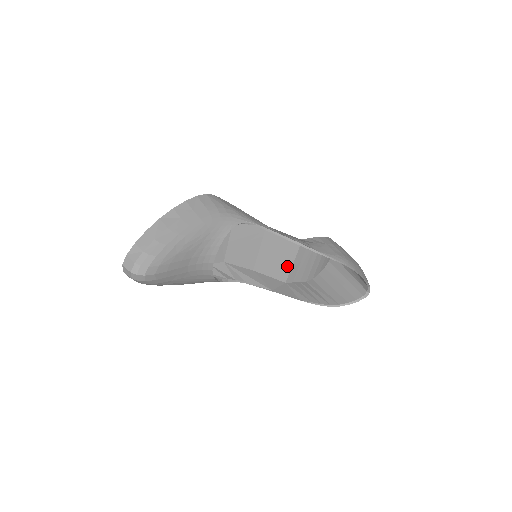
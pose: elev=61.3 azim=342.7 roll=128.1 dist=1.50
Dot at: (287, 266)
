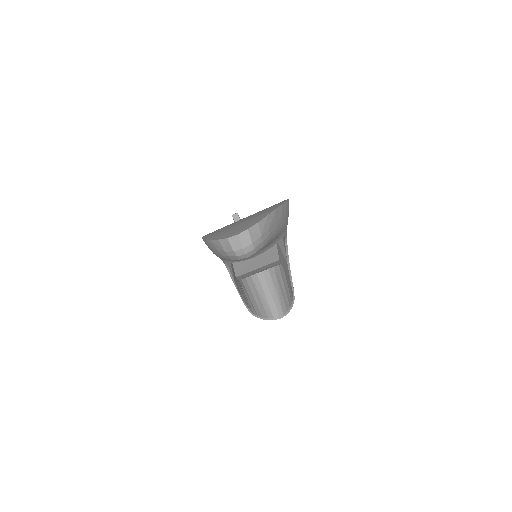
Dot at: (251, 268)
